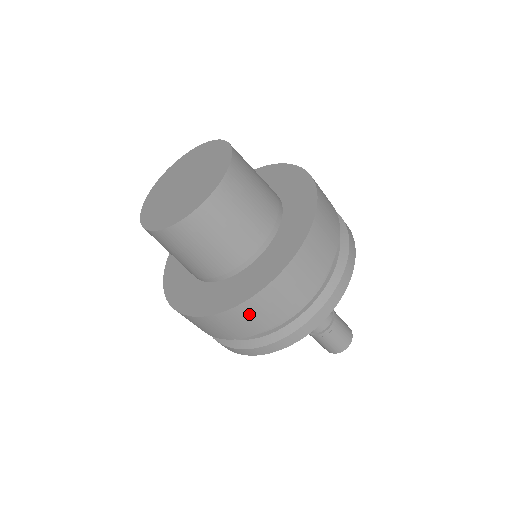
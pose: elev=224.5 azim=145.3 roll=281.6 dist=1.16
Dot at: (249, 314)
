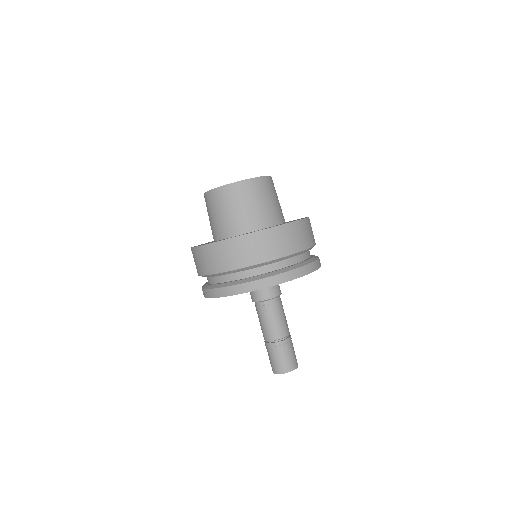
Dot at: (291, 233)
